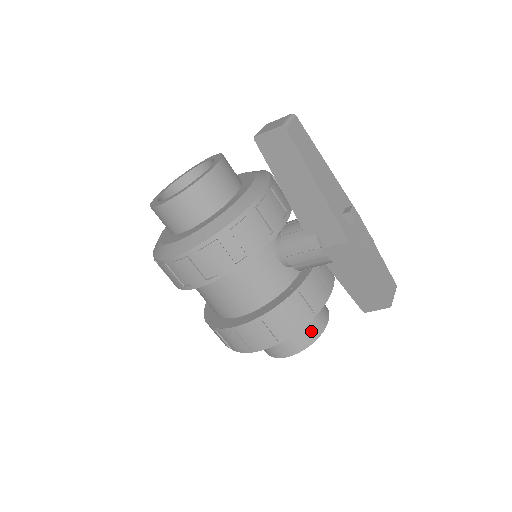
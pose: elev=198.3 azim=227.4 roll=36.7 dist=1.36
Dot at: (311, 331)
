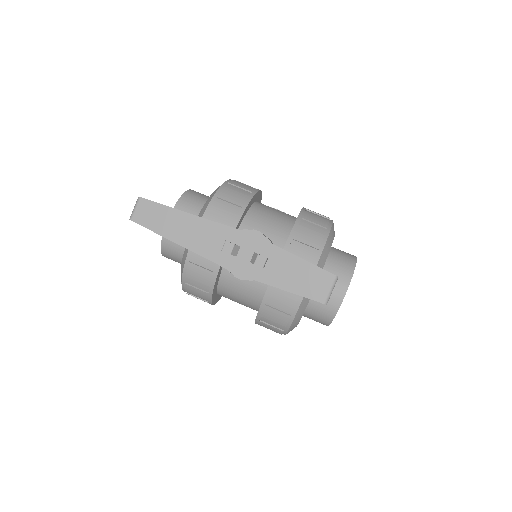
Dot at: (327, 307)
